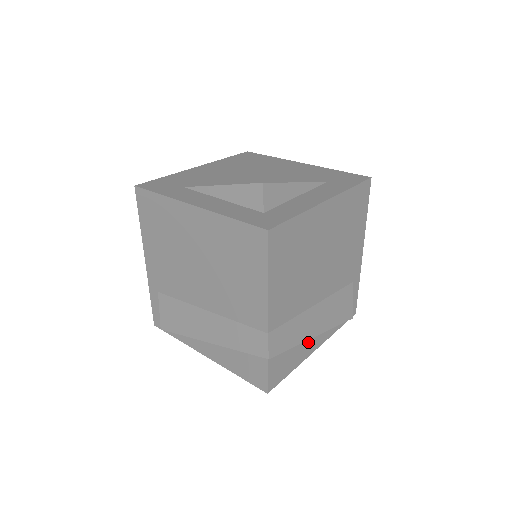
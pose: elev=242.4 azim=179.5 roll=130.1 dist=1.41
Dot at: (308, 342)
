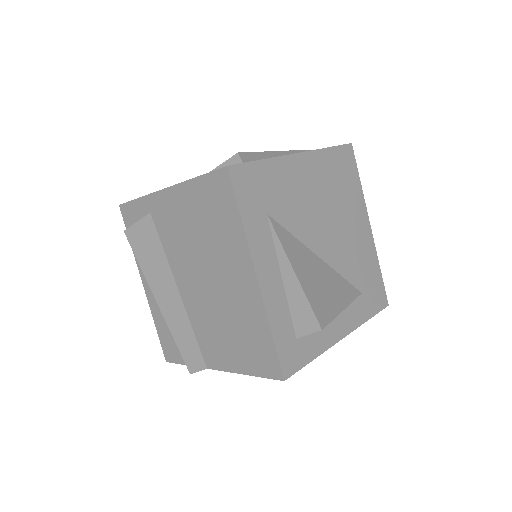
Dot at: occluded
